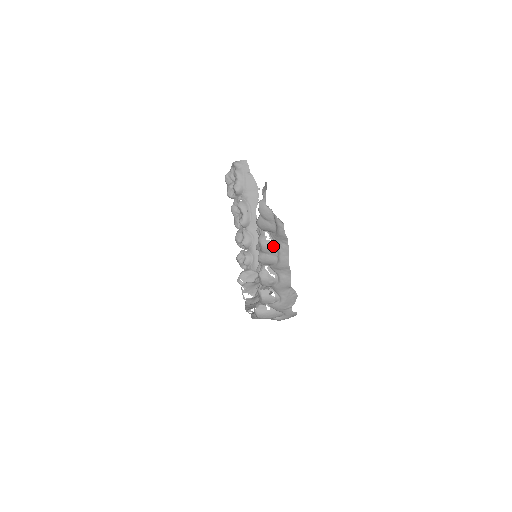
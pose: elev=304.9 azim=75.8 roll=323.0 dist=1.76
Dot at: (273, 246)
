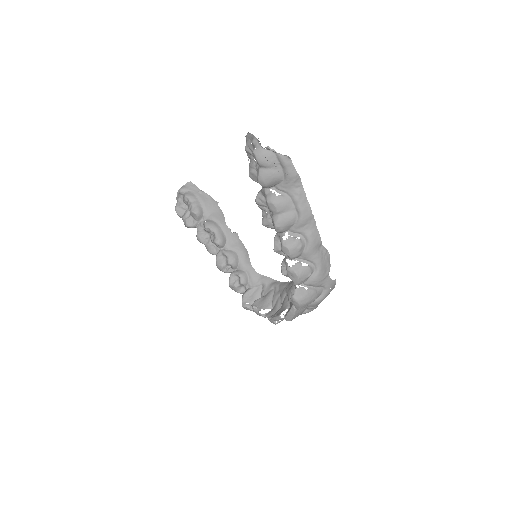
Dot at: (286, 199)
